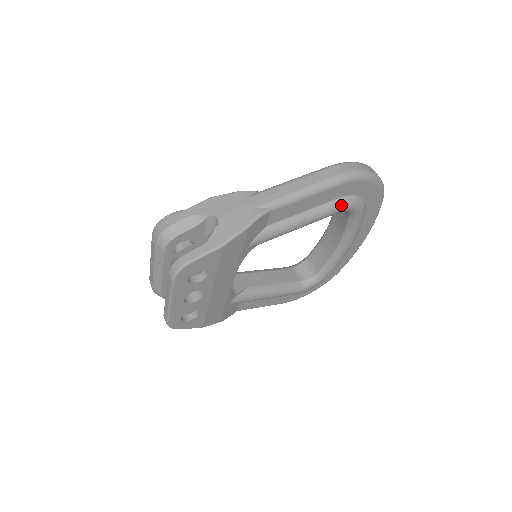
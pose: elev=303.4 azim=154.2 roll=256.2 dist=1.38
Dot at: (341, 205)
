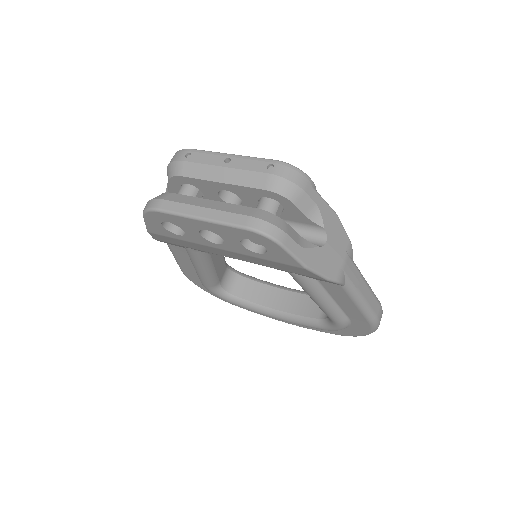
Dot at: (342, 322)
